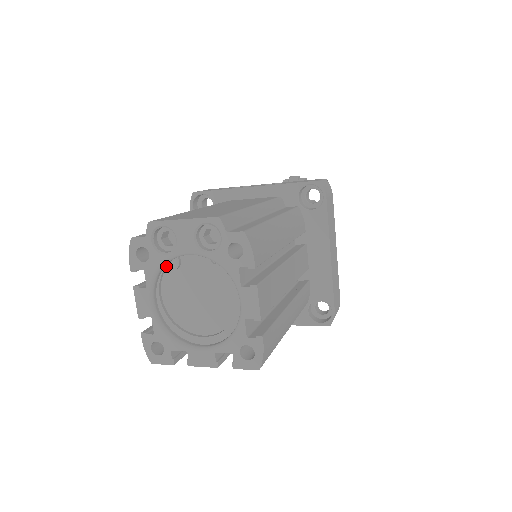
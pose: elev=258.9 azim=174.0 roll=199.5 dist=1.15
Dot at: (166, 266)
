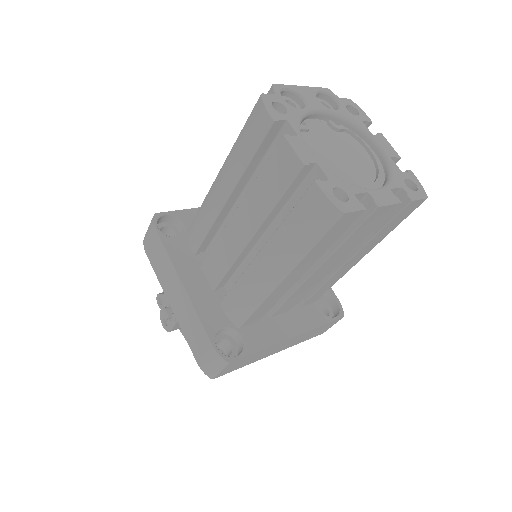
Dot at: (300, 126)
